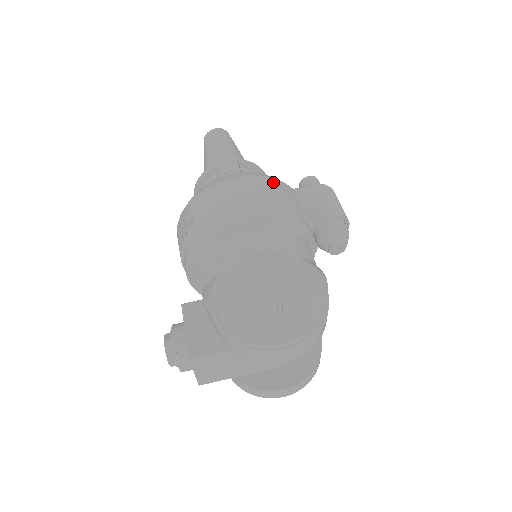
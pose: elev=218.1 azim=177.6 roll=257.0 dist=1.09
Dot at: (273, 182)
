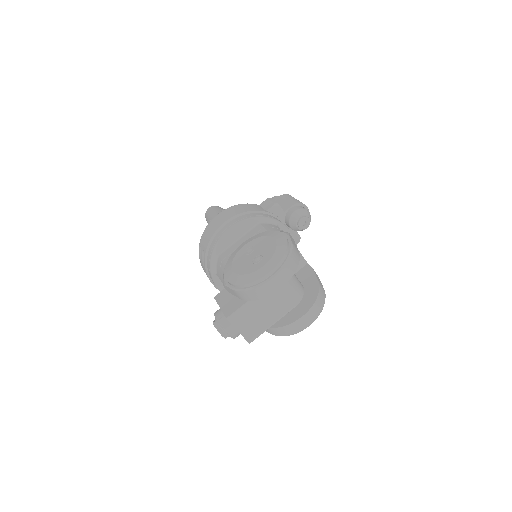
Dot at: (240, 205)
